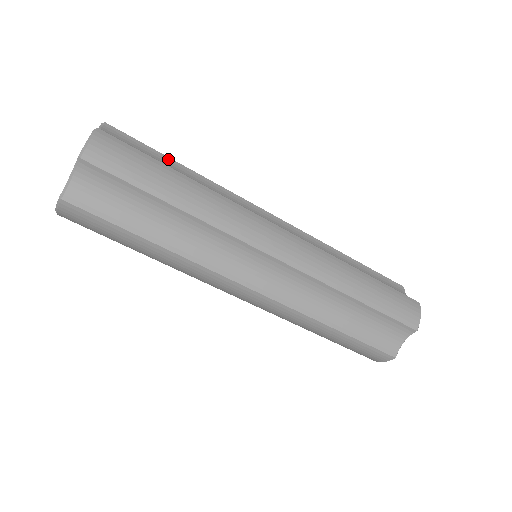
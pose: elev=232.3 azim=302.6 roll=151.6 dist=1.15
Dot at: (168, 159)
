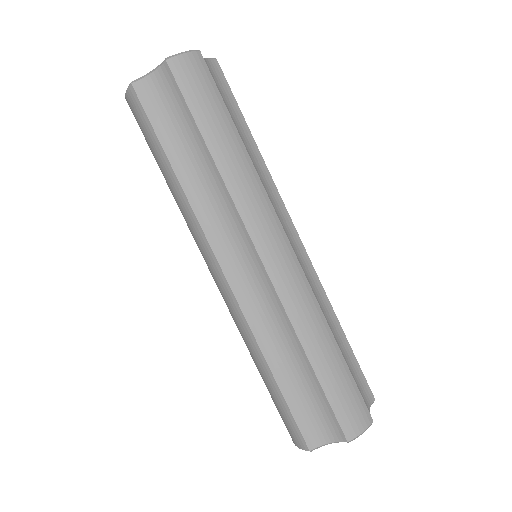
Dot at: occluded
